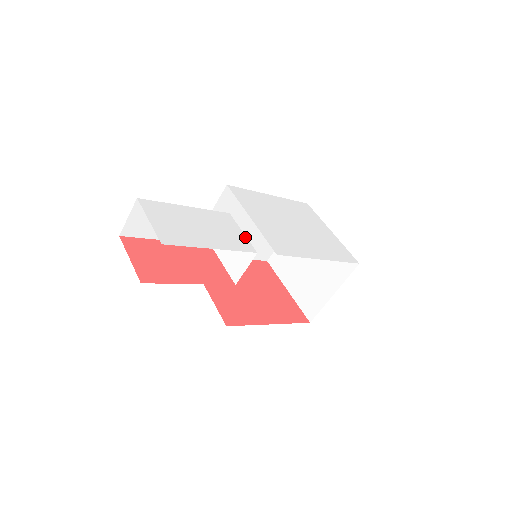
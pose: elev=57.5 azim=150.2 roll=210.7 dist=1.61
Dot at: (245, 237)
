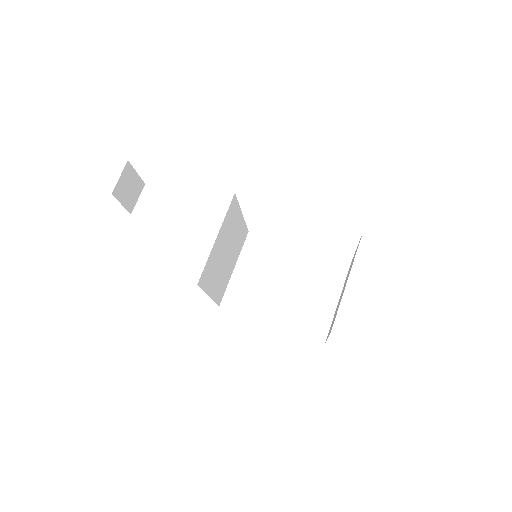
Dot at: occluded
